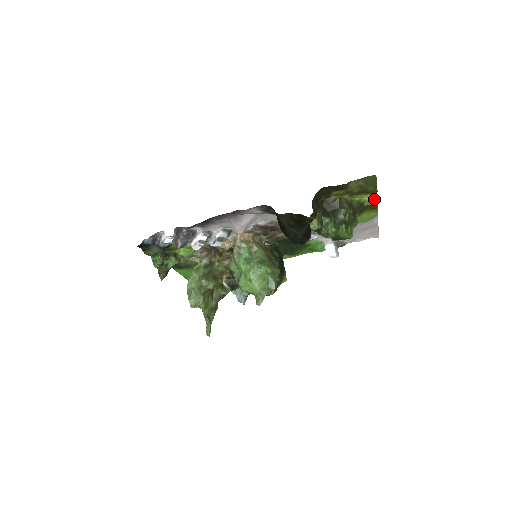
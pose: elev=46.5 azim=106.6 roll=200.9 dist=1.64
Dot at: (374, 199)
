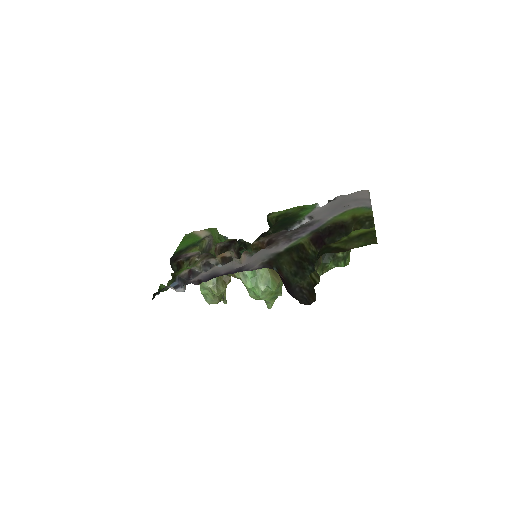
Dot at: (371, 229)
